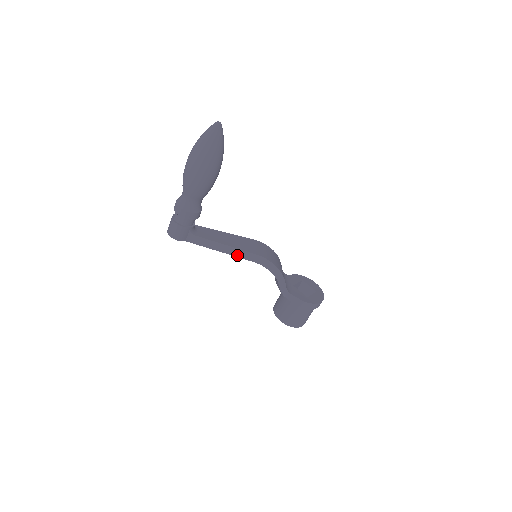
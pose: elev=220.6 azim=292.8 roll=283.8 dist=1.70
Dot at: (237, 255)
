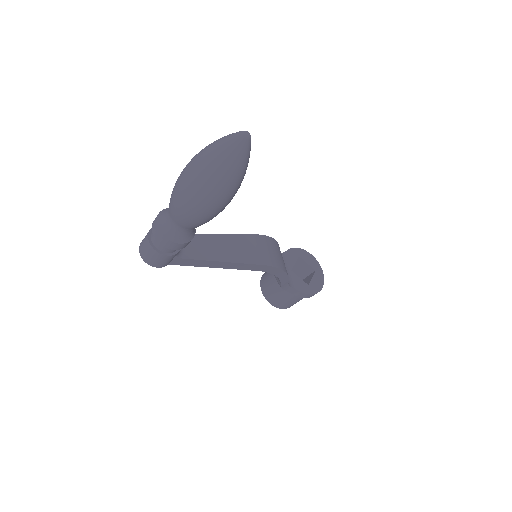
Dot at: (237, 268)
